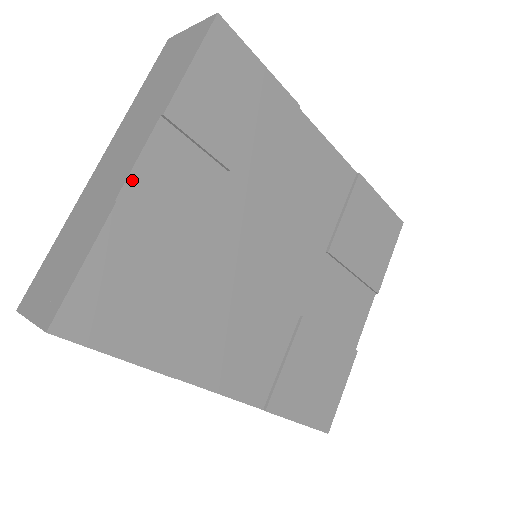
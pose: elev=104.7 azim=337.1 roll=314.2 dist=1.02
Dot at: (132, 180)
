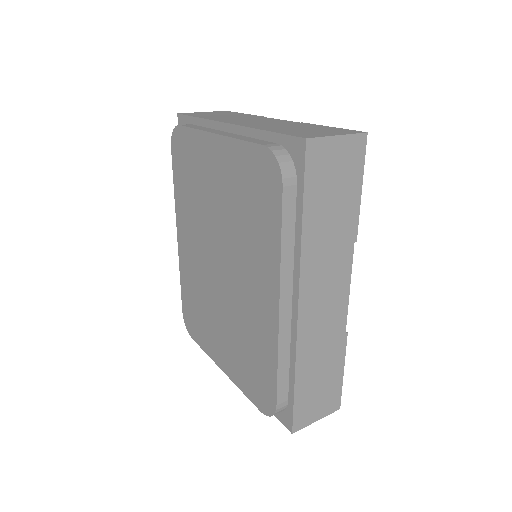
Dot at: occluded
